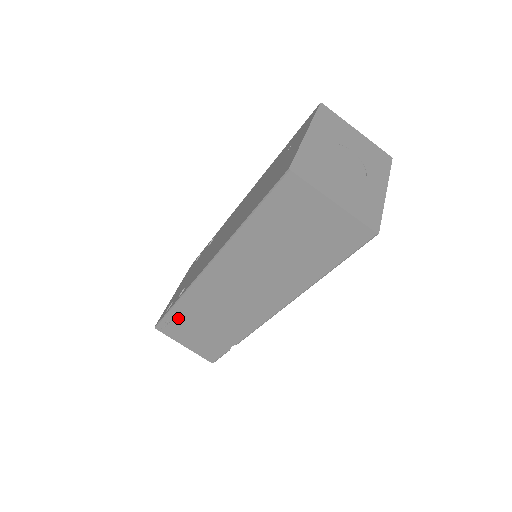
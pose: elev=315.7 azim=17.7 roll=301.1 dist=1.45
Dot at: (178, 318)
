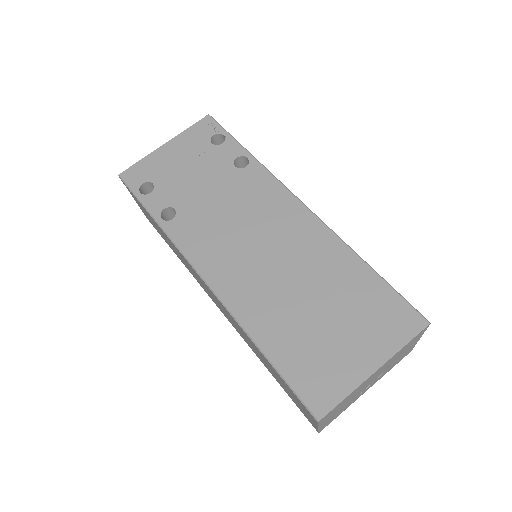
Dot at: occluded
